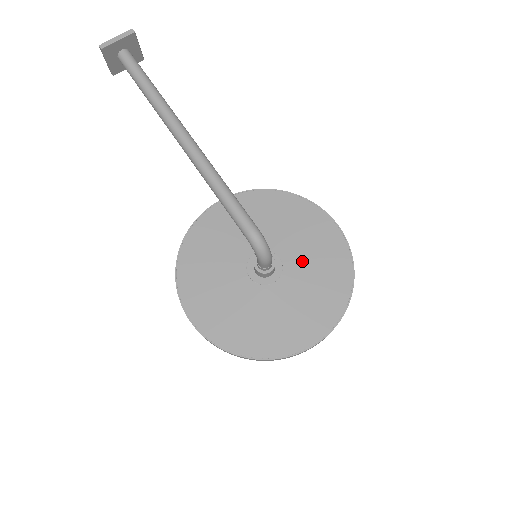
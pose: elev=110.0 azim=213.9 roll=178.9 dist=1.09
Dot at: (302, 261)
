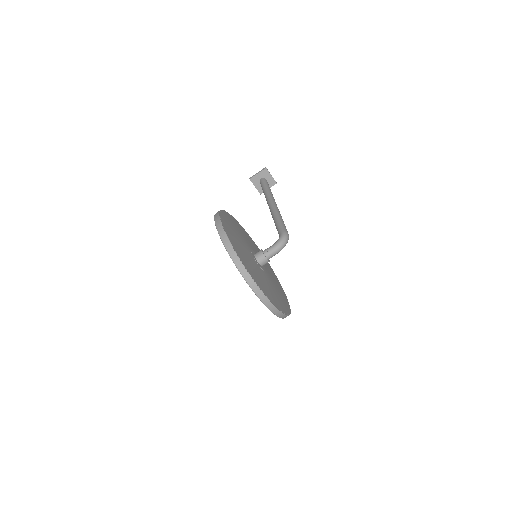
Dot at: (272, 283)
